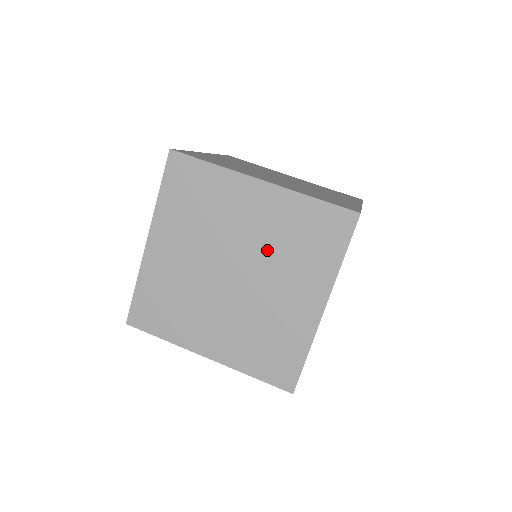
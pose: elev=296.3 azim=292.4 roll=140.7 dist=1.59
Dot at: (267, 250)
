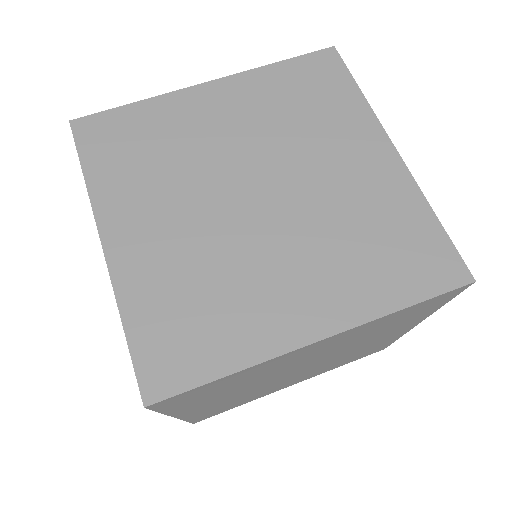
Dot at: (342, 348)
